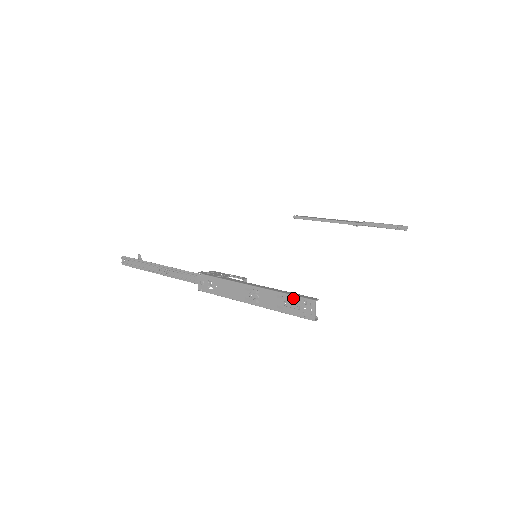
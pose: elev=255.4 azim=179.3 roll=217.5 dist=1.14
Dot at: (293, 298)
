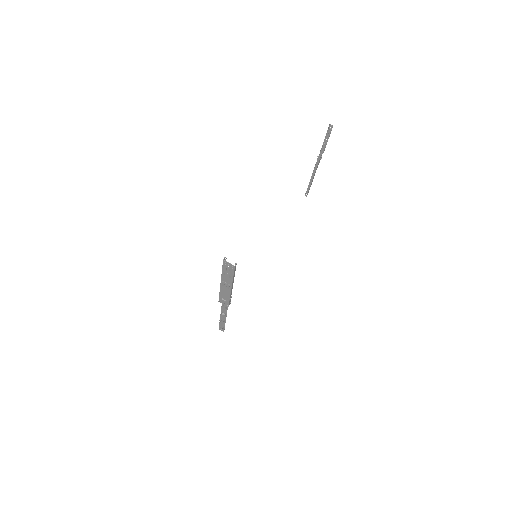
Dot at: (223, 268)
